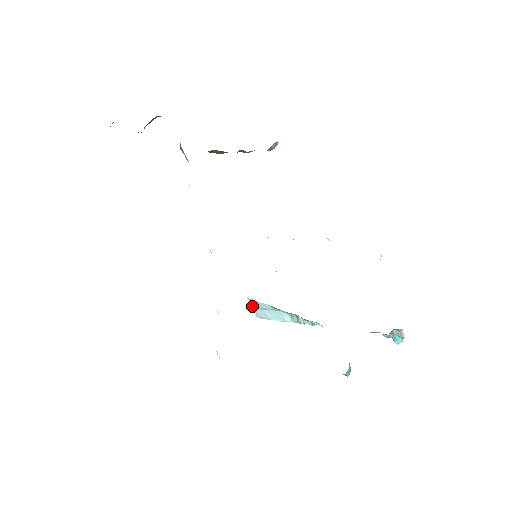
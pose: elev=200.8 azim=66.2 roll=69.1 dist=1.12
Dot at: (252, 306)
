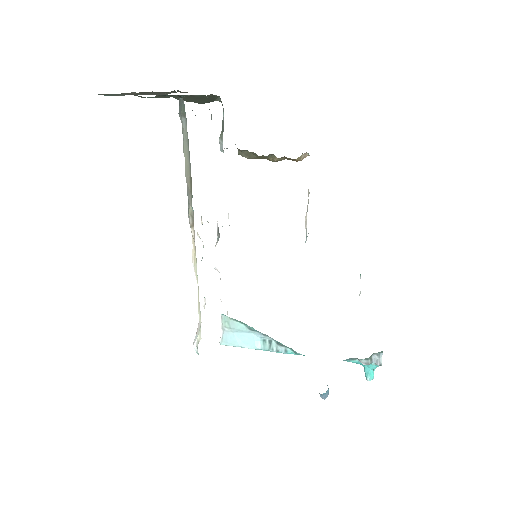
Dot at: (221, 327)
